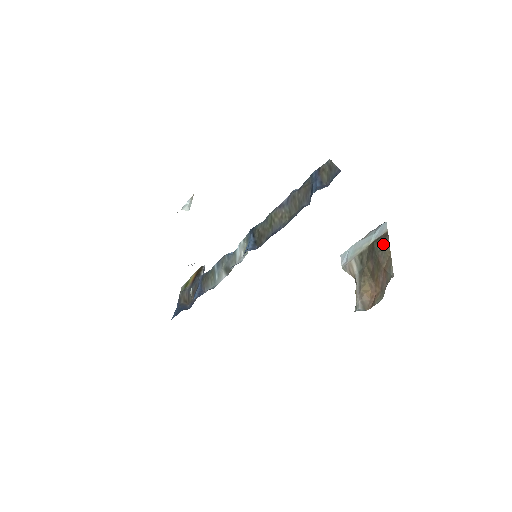
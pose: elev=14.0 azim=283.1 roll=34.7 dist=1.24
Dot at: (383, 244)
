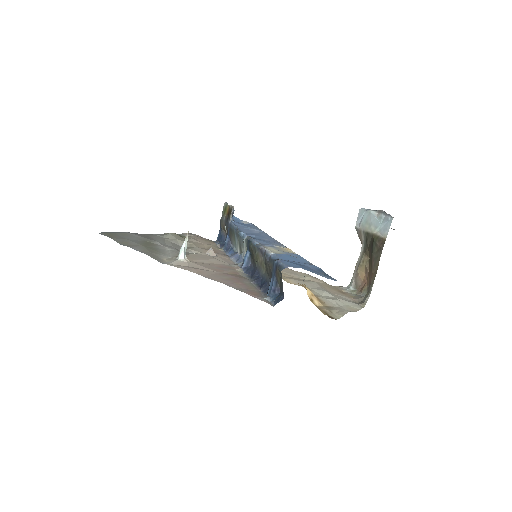
Dot at: (378, 251)
